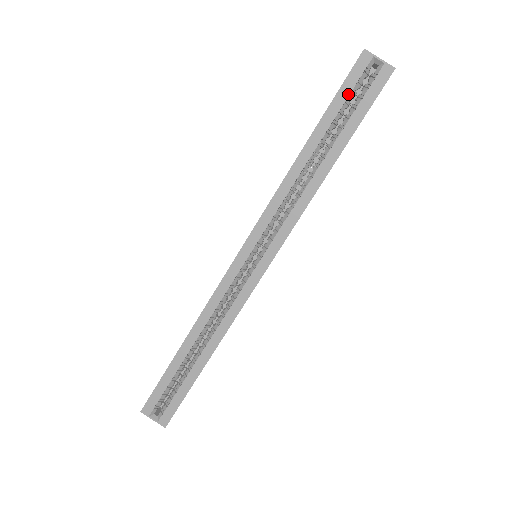
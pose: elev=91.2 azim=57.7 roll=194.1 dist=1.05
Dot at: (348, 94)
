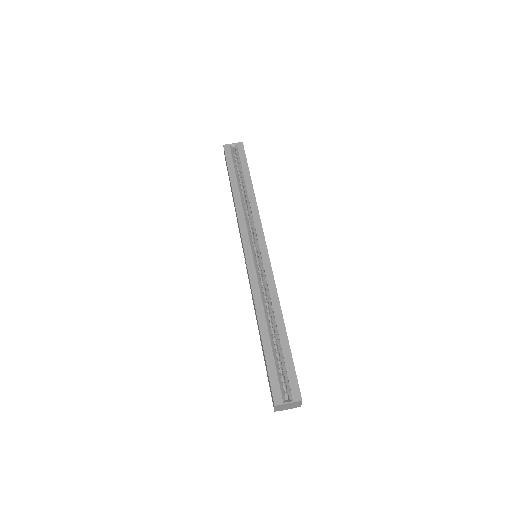
Dot at: (232, 161)
